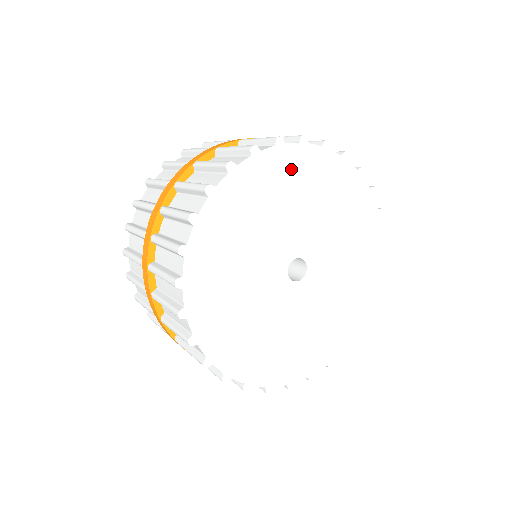
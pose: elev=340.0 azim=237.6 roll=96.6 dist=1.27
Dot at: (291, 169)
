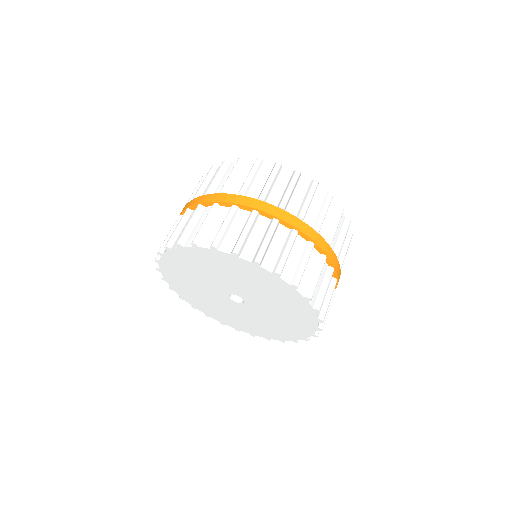
Dot at: (225, 262)
